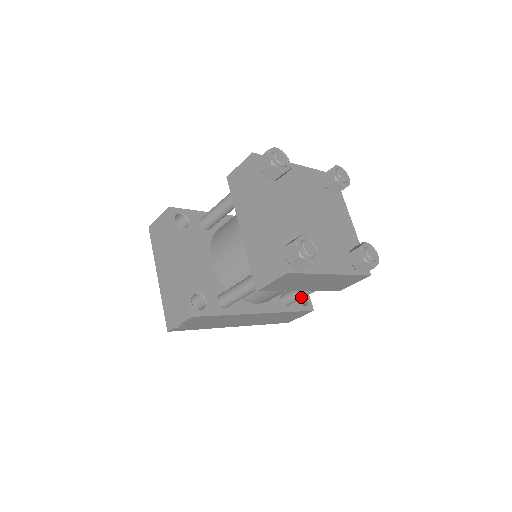
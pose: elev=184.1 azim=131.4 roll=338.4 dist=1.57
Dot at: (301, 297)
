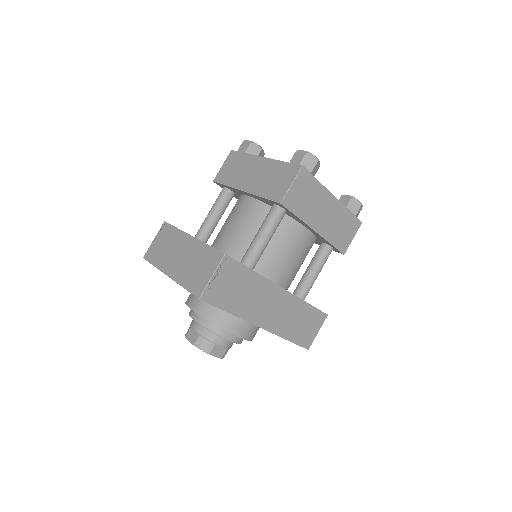
Dot at: (313, 279)
